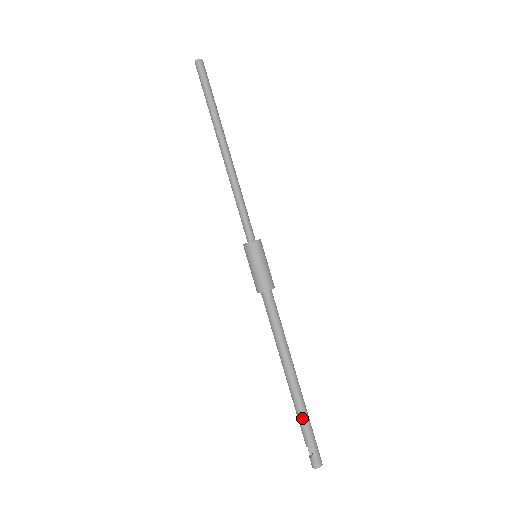
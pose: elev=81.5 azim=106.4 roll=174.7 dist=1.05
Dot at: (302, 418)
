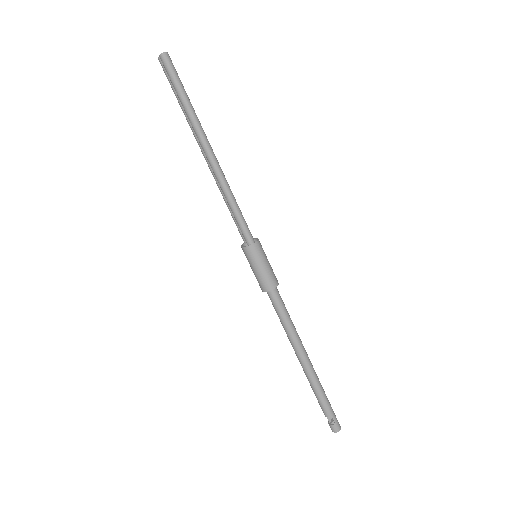
Dot at: (320, 394)
